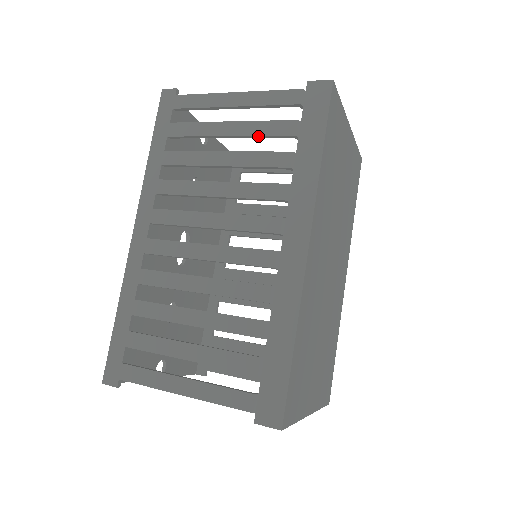
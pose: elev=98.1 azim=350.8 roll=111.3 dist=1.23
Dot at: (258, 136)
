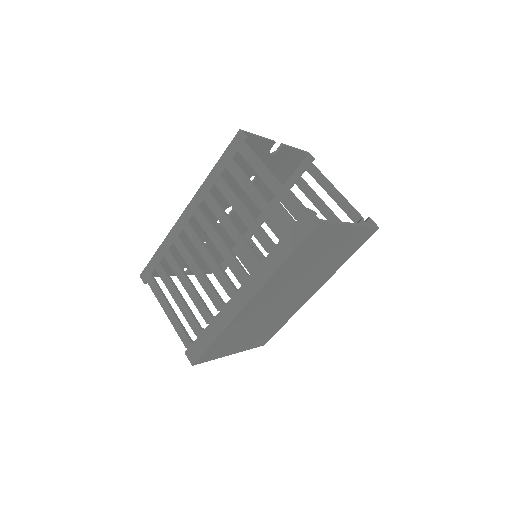
Dot at: (265, 216)
